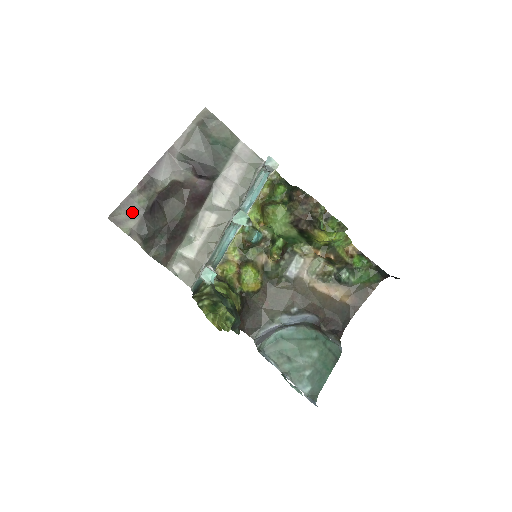
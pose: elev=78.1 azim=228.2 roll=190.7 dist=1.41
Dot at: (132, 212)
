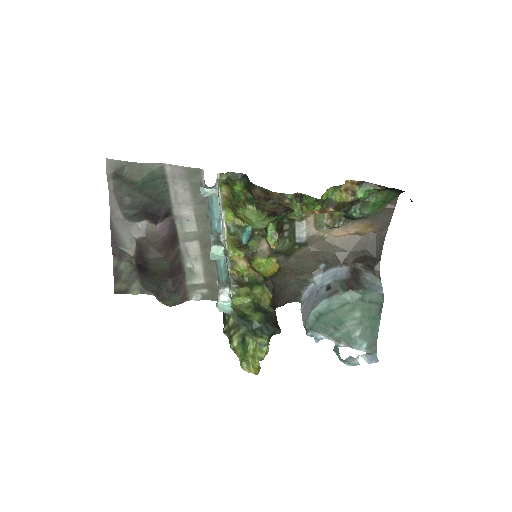
Dot at: (128, 278)
